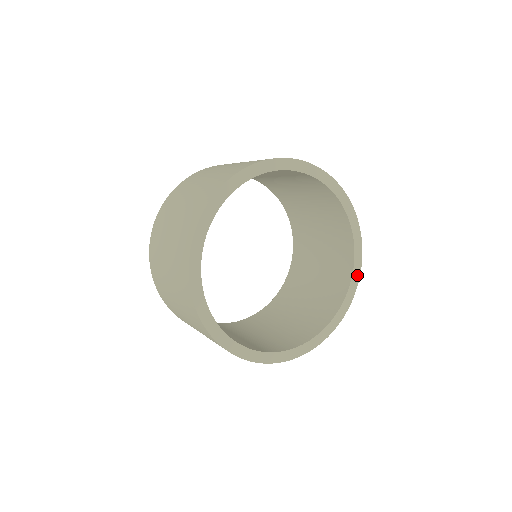
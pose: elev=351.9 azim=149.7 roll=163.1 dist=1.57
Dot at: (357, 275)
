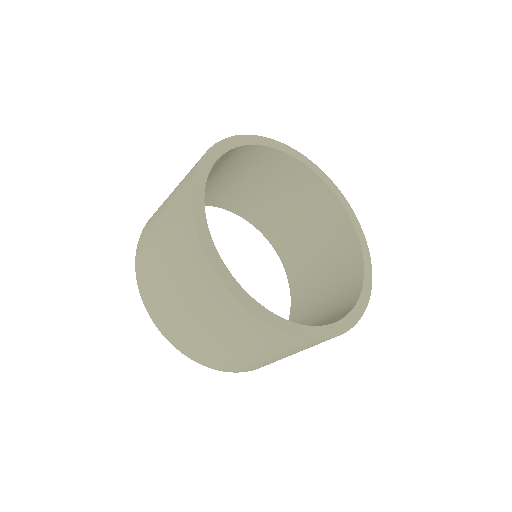
Dot at: (369, 278)
